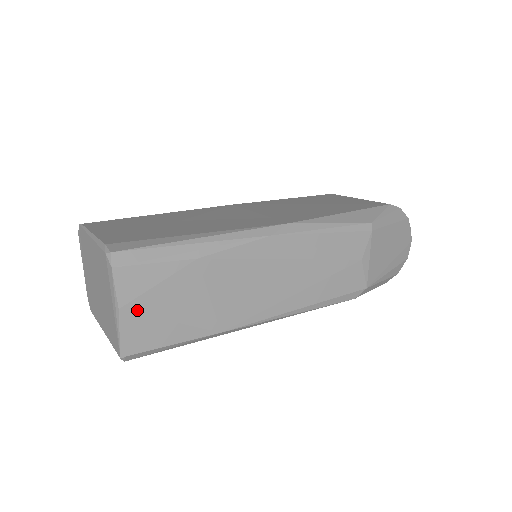
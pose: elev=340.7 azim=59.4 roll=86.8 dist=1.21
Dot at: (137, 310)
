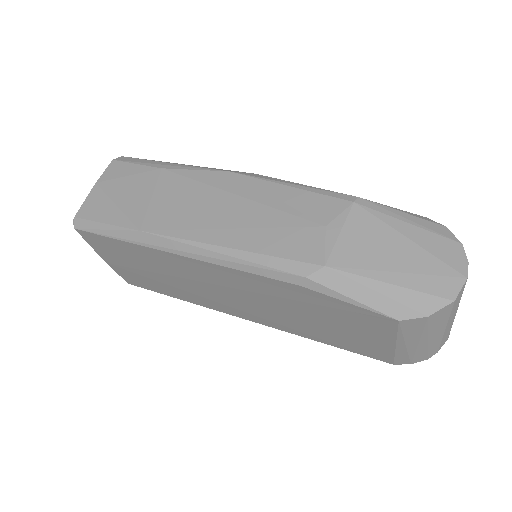
Dot at: (104, 188)
